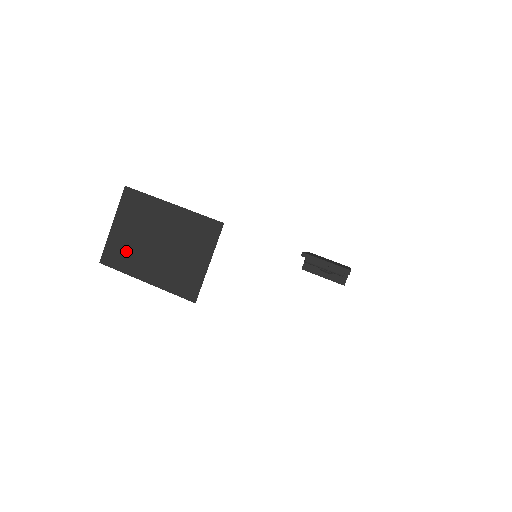
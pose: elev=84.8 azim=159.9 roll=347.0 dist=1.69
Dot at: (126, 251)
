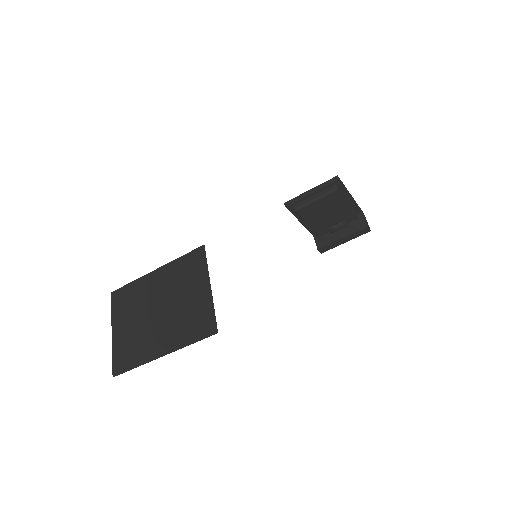
Dot at: (132, 344)
